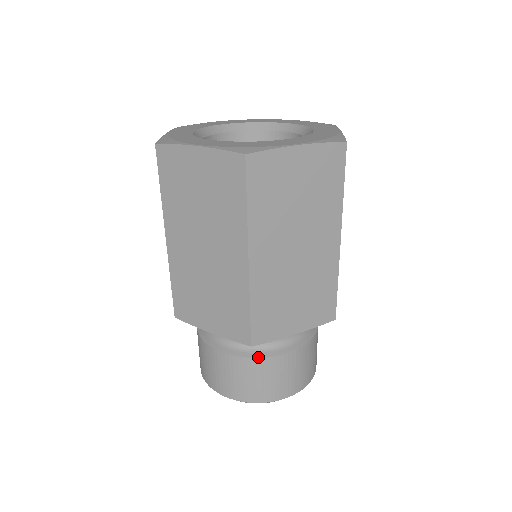
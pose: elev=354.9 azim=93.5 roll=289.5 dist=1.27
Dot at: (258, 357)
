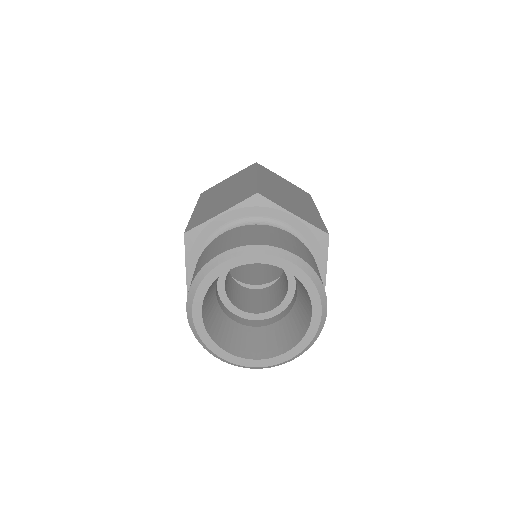
Dot at: (261, 225)
